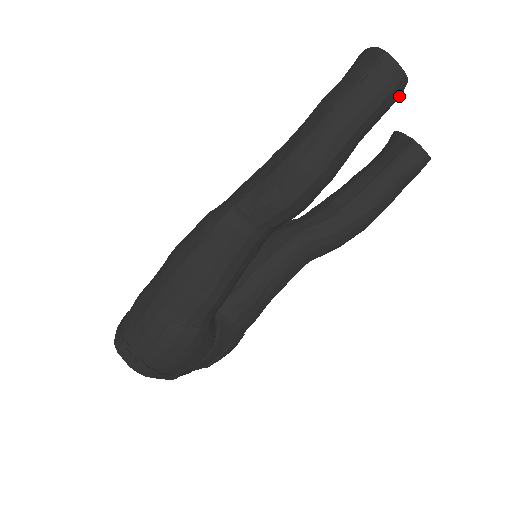
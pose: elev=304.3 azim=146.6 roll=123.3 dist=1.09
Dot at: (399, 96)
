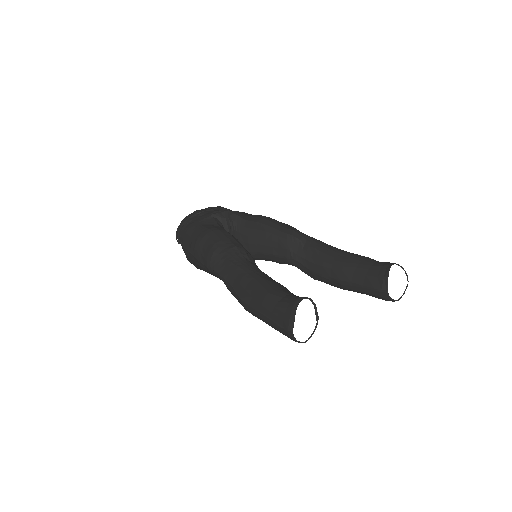
Dot at: occluded
